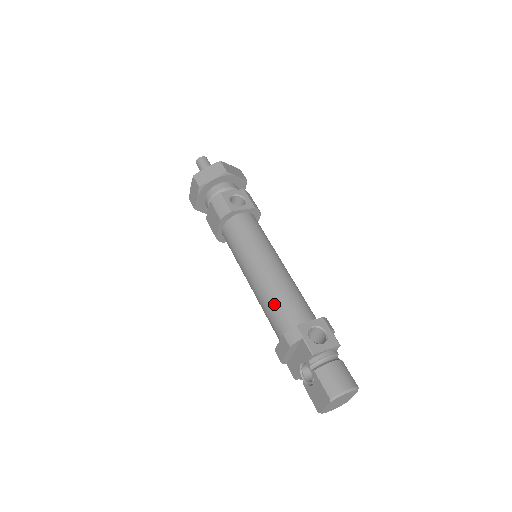
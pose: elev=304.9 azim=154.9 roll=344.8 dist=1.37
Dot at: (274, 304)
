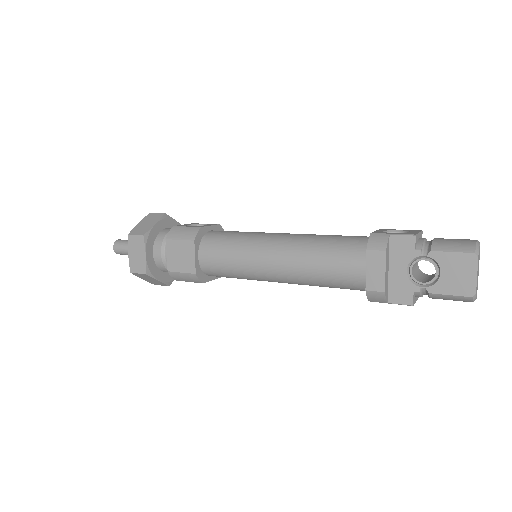
Dot at: (325, 248)
